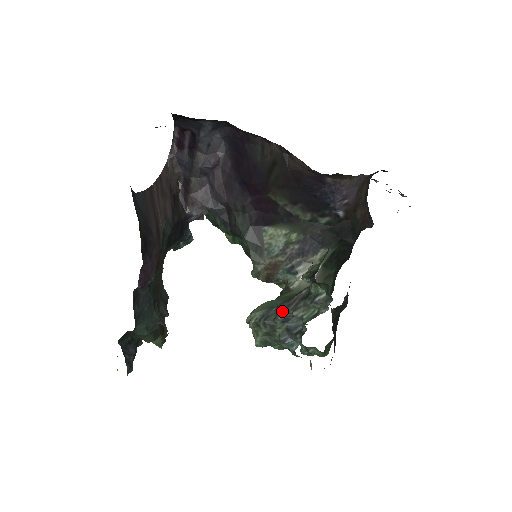
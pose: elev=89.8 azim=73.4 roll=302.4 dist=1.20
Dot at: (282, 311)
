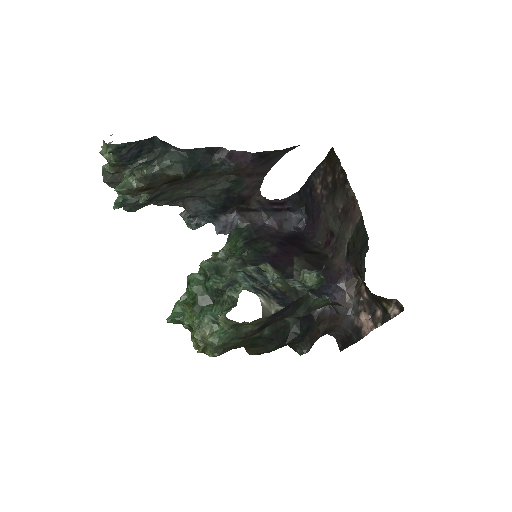
Dot at: occluded
